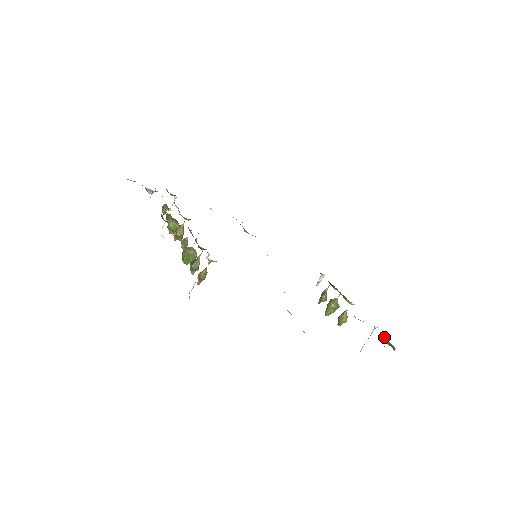
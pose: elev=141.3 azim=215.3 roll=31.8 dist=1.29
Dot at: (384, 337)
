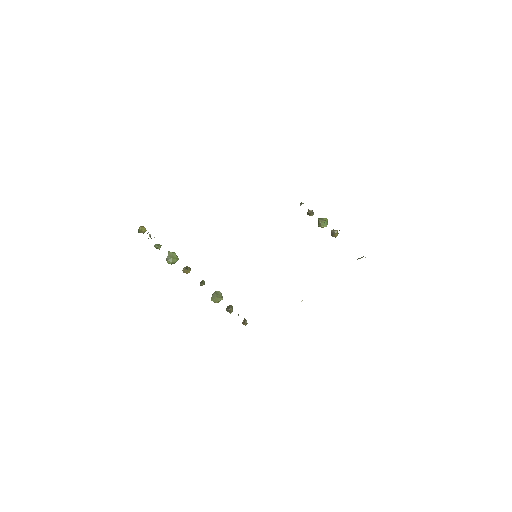
Dot at: occluded
